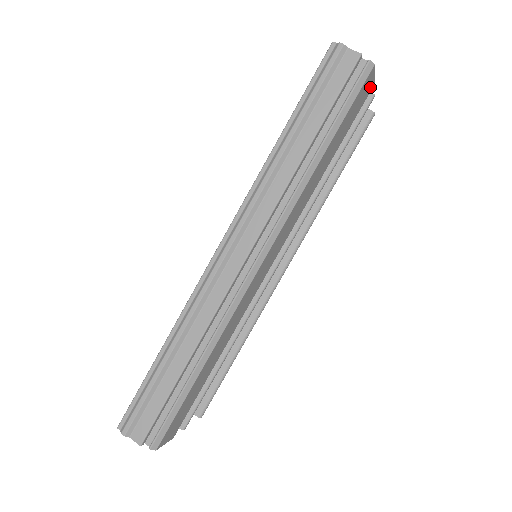
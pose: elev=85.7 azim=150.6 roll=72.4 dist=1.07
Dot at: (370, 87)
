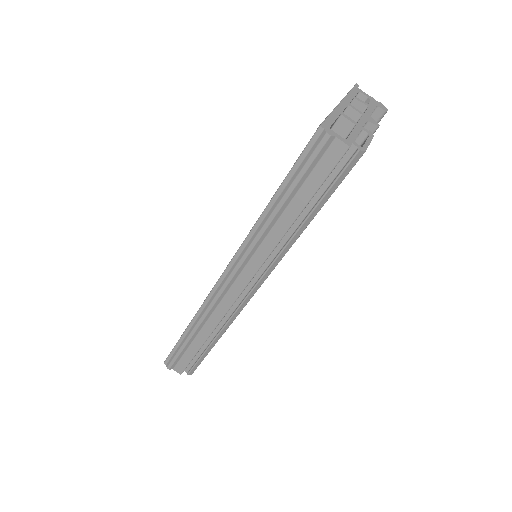
Dot at: occluded
